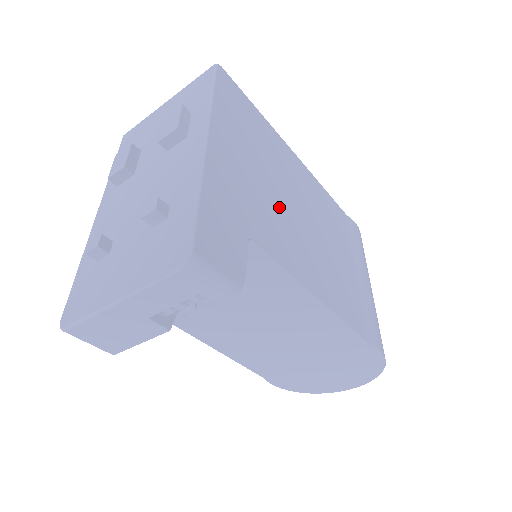
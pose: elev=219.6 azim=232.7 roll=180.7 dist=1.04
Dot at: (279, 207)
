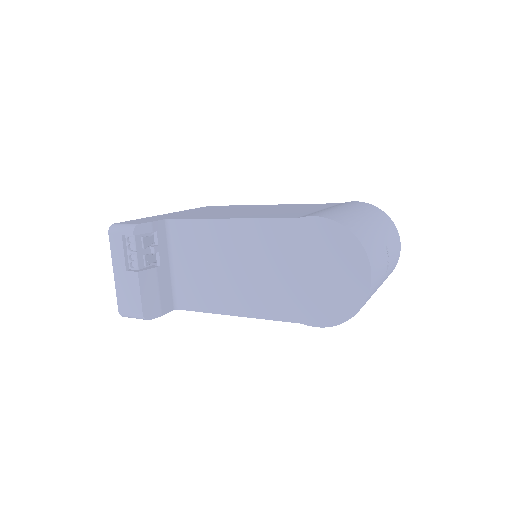
Dot at: occluded
